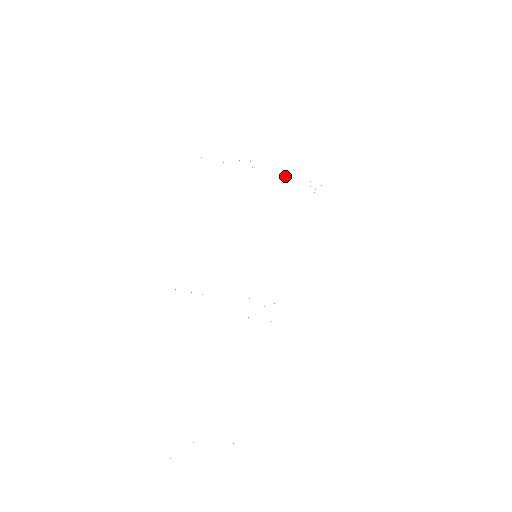
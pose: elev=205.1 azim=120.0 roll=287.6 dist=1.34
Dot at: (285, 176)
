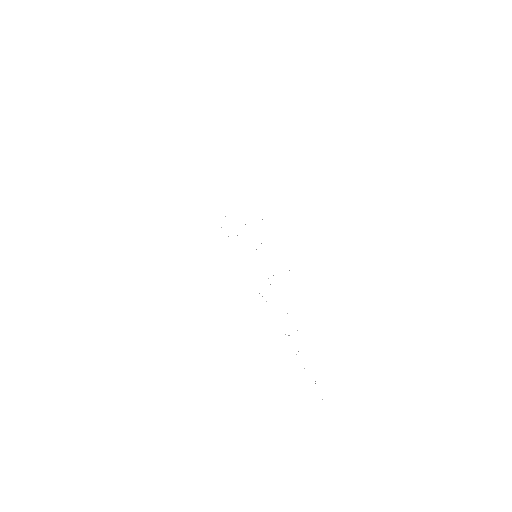
Dot at: occluded
